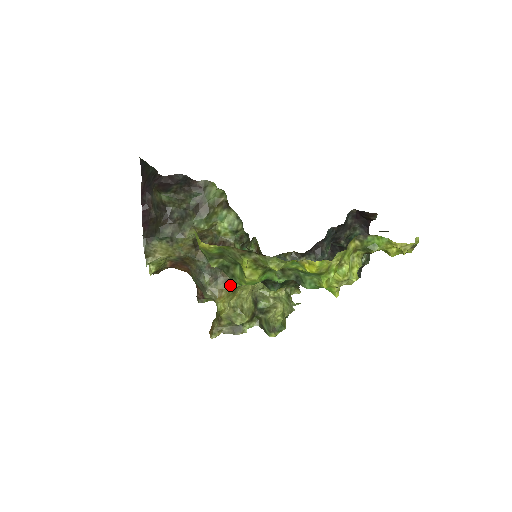
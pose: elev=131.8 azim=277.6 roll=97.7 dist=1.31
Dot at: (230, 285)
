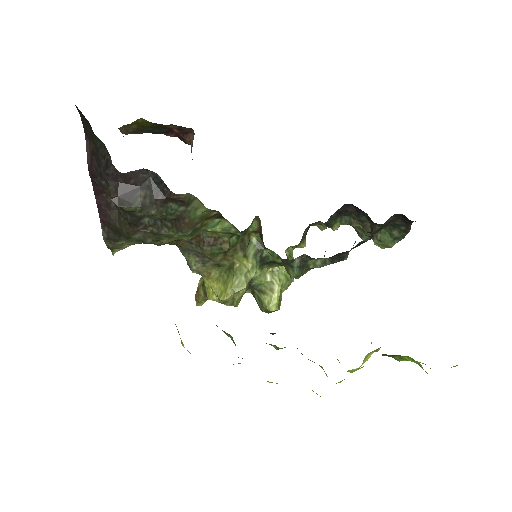
Dot at: (221, 269)
